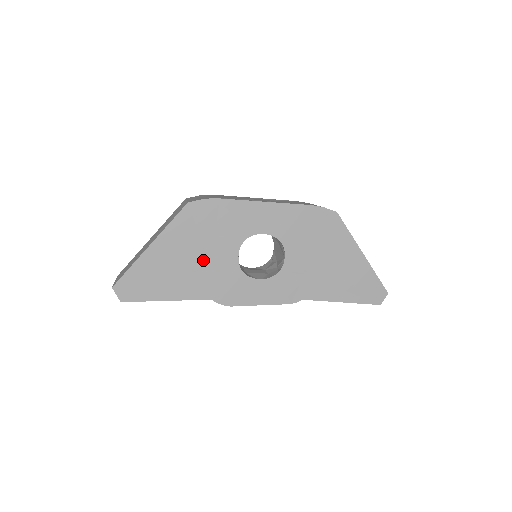
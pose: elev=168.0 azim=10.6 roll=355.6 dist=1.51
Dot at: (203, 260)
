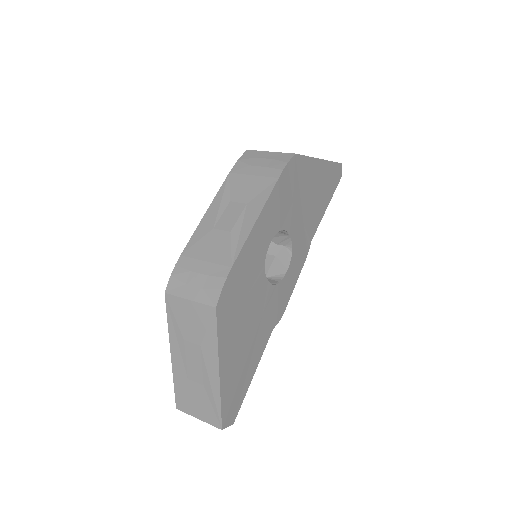
Dot at: (253, 320)
